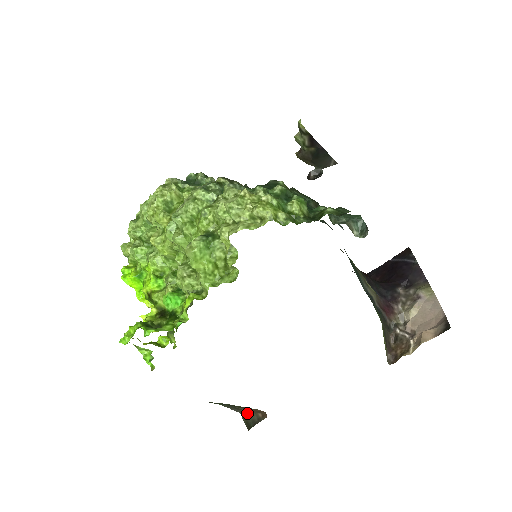
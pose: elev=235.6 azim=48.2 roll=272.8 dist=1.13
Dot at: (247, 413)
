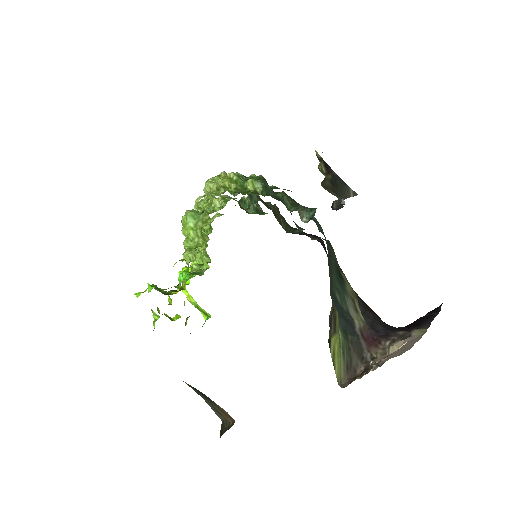
Dot at: (224, 420)
